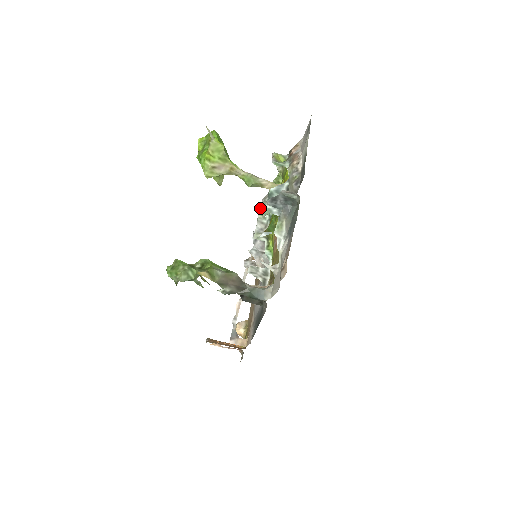
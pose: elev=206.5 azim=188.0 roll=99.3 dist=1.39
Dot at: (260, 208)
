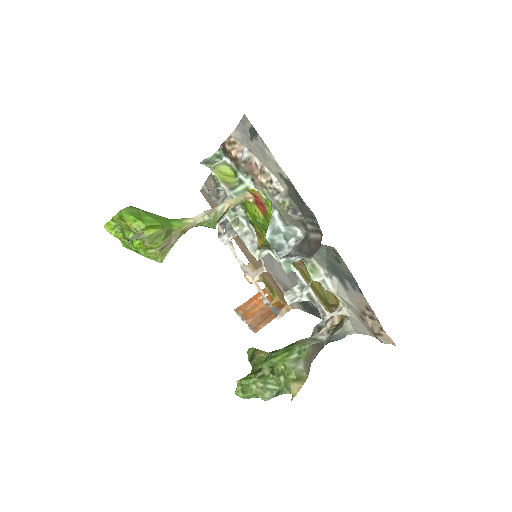
Dot at: (228, 219)
